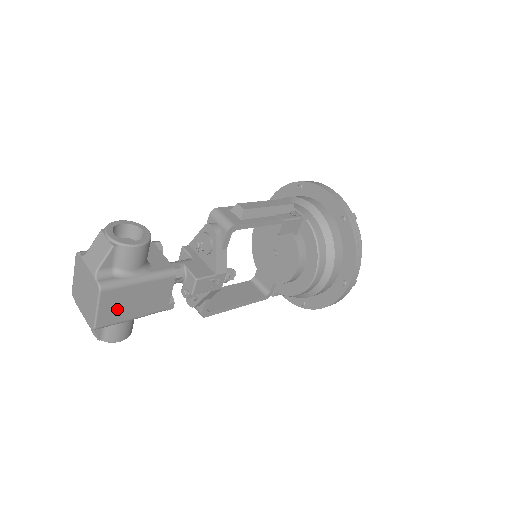
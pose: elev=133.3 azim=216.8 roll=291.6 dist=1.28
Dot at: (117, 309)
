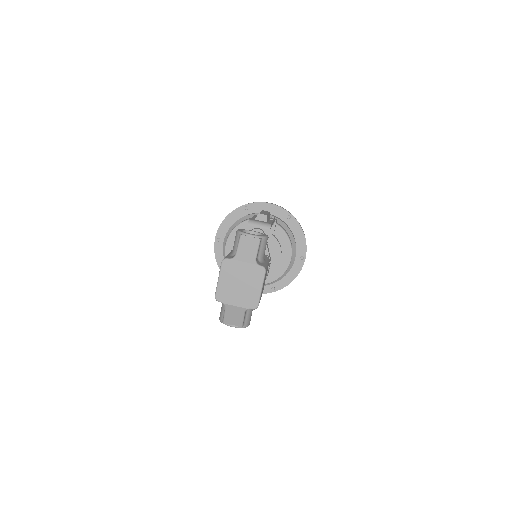
Dot at: (262, 289)
